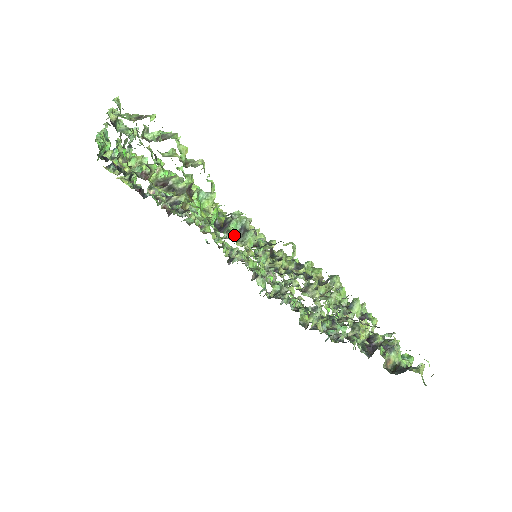
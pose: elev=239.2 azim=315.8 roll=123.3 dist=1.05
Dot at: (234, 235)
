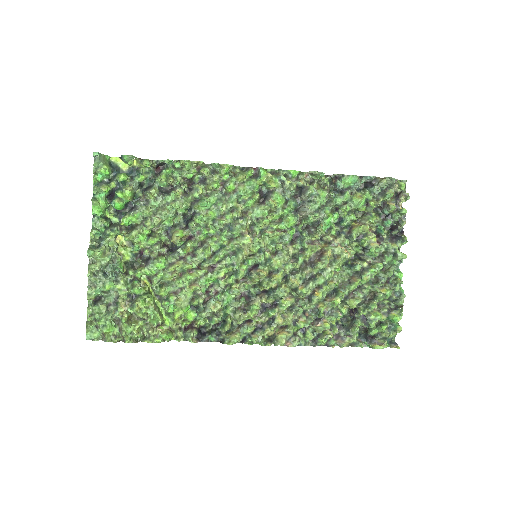
Dot at: (201, 323)
